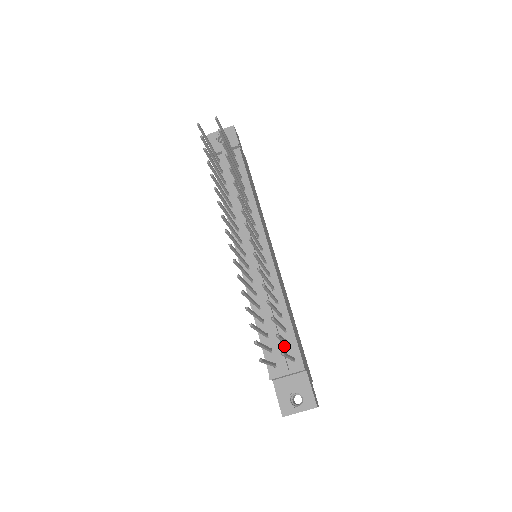
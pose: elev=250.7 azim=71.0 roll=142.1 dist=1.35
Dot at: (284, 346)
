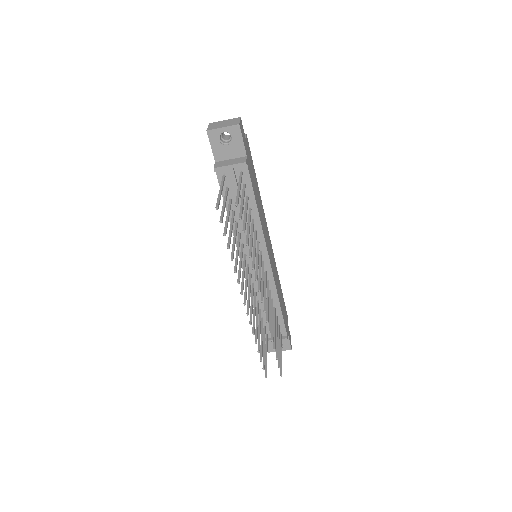
Dot at: occluded
